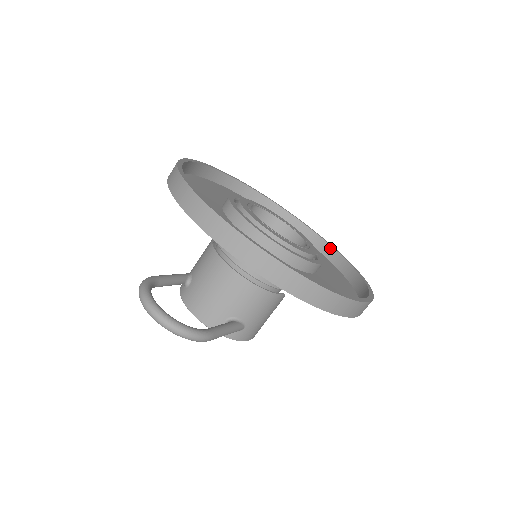
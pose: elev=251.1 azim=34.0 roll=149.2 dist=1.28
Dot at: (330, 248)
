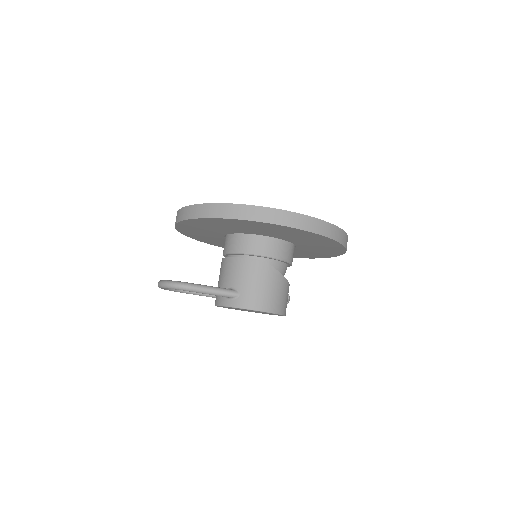
Dot at: occluded
